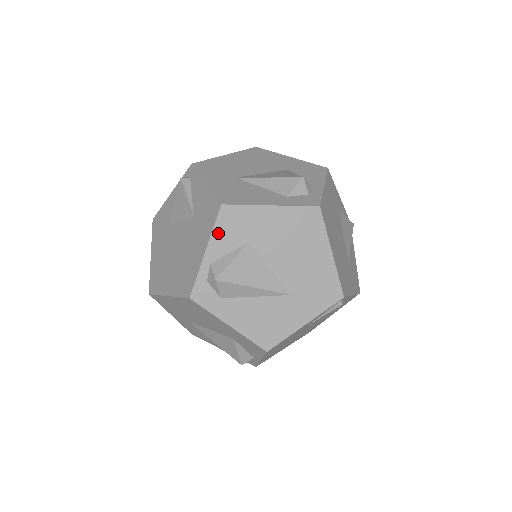
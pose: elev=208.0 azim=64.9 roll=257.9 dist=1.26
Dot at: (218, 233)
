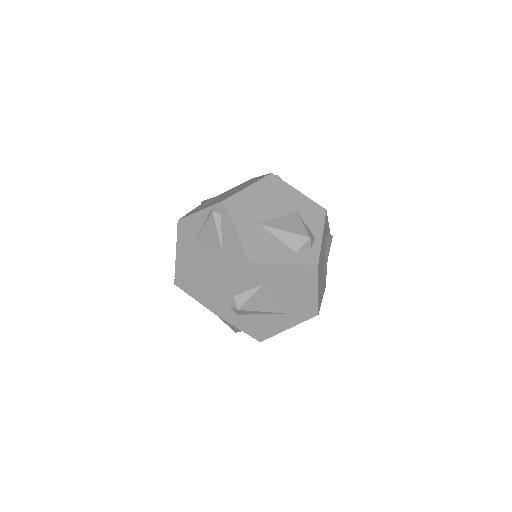
Dot at: (244, 279)
